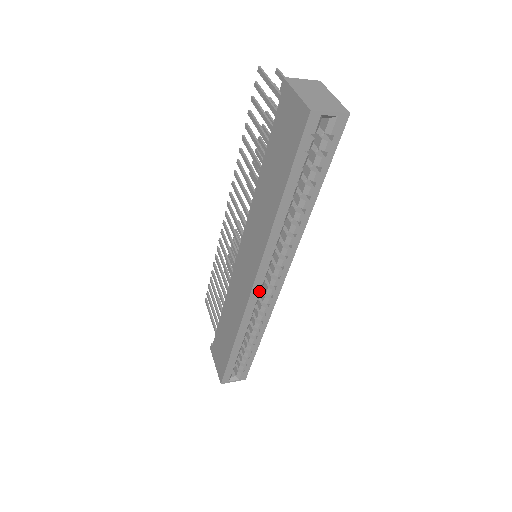
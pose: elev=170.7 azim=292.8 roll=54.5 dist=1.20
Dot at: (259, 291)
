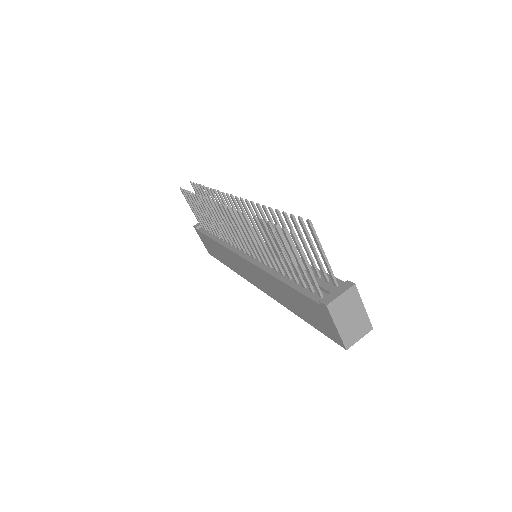
Dot at: occluded
